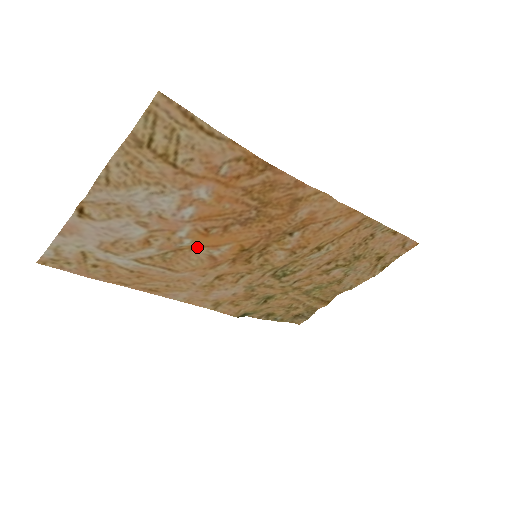
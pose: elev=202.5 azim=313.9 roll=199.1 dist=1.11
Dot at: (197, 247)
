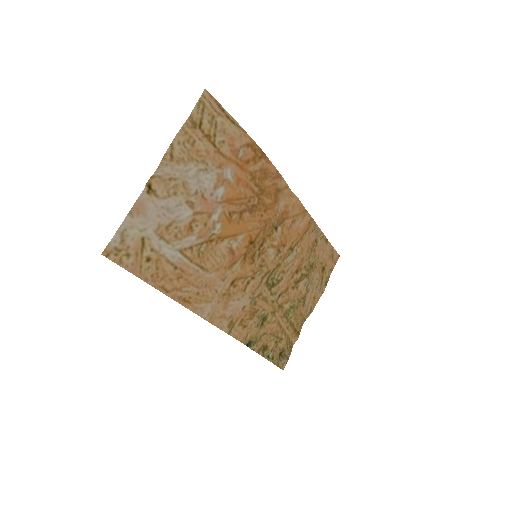
Dot at: (221, 239)
